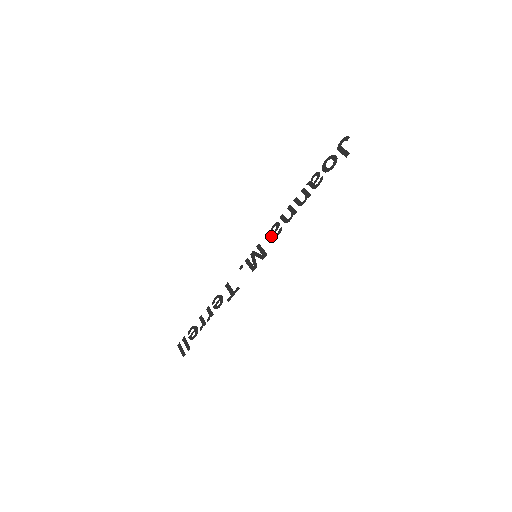
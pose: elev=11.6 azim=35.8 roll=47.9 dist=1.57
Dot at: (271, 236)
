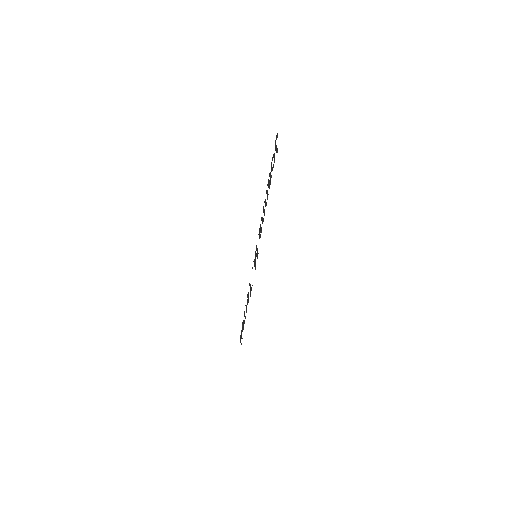
Dot at: (259, 237)
